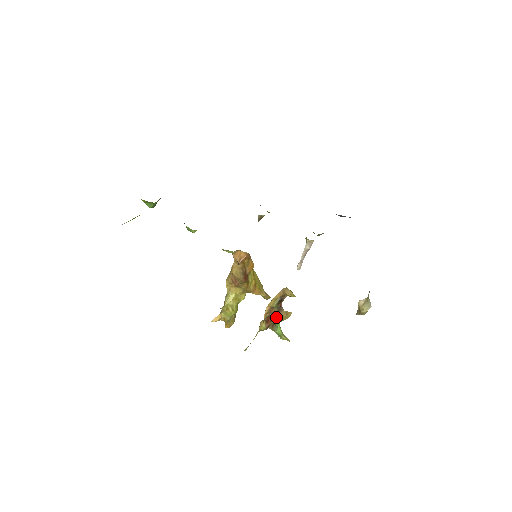
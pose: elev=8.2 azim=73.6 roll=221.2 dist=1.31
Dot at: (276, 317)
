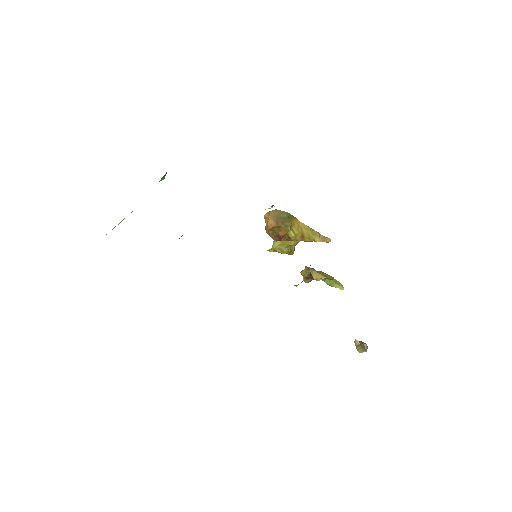
Dot at: occluded
